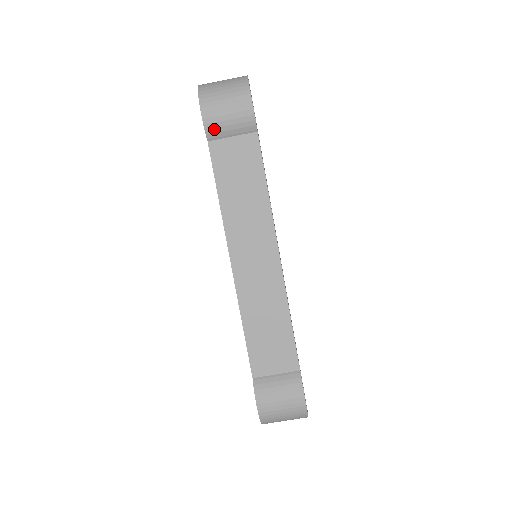
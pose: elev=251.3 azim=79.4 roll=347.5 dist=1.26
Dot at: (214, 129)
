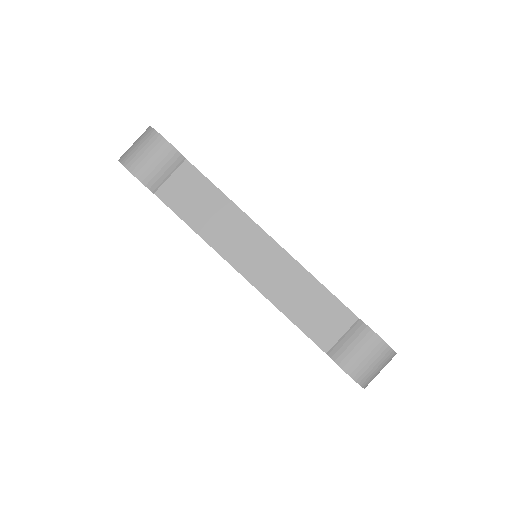
Dot at: (152, 180)
